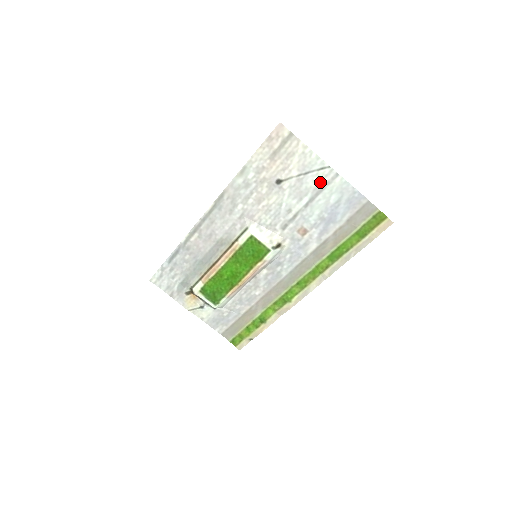
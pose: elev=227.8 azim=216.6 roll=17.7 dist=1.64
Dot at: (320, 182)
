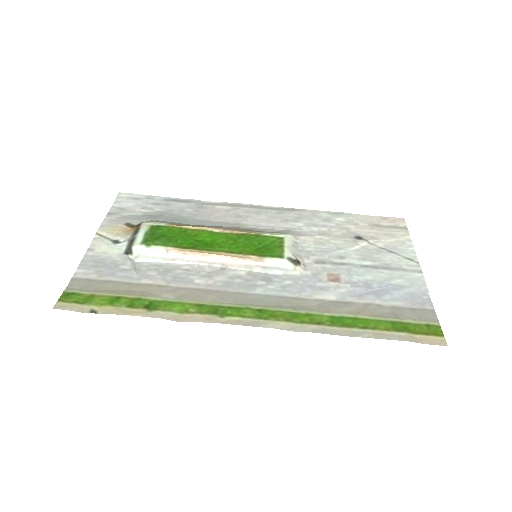
Dot at: (398, 264)
